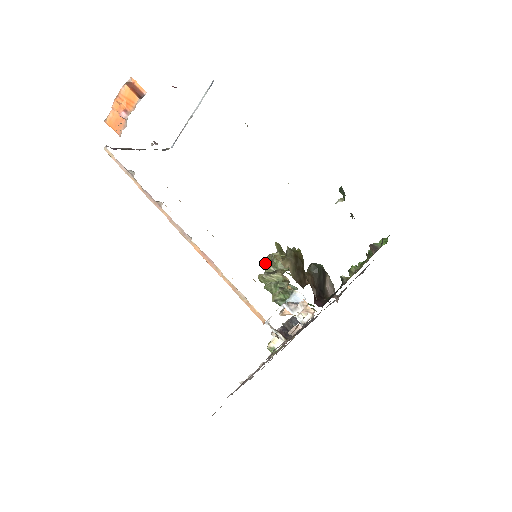
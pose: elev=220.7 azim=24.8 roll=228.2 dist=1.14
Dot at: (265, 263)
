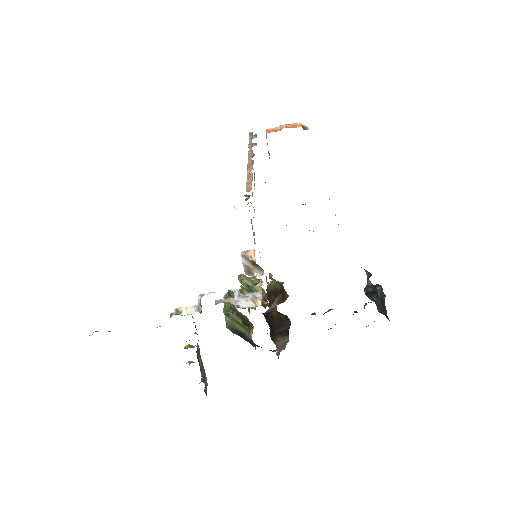
Dot at: occluded
